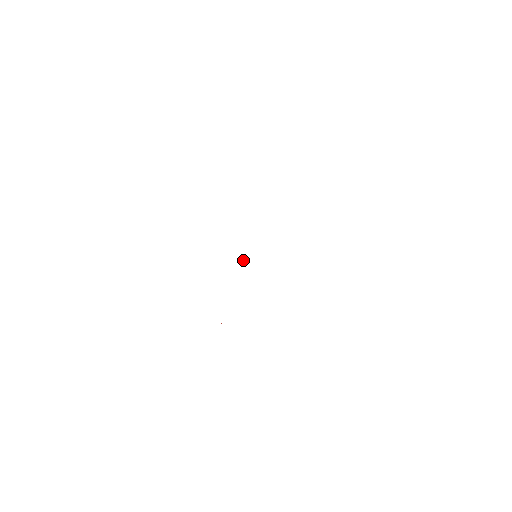
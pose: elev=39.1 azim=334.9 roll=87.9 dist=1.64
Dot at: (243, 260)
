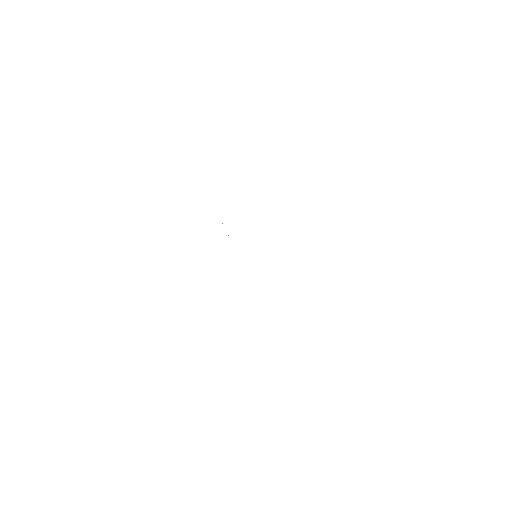
Dot at: occluded
